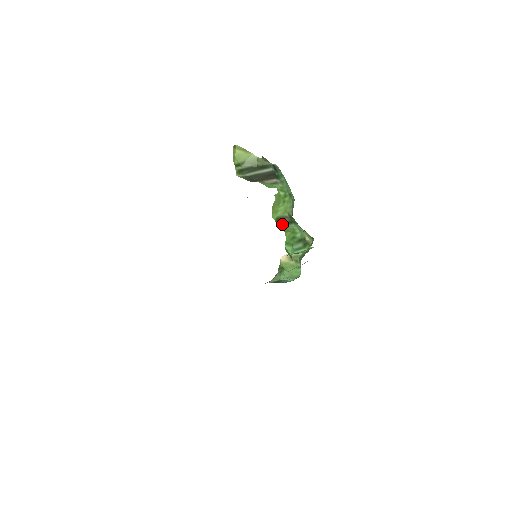
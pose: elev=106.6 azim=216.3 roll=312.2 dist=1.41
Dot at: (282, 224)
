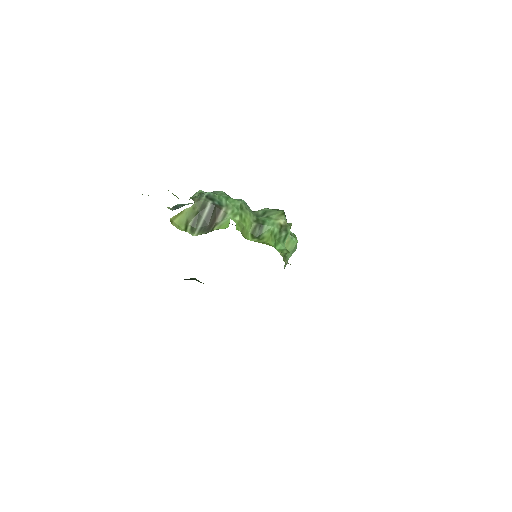
Dot at: (258, 235)
